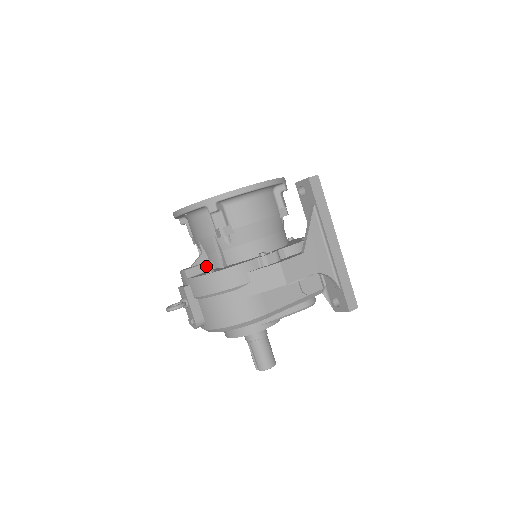
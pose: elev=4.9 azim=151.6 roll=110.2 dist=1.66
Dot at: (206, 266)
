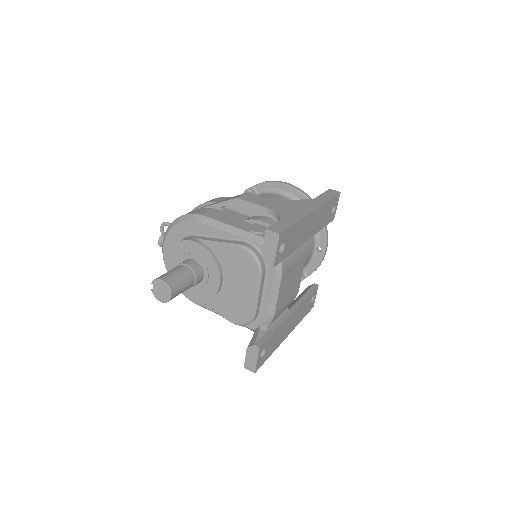
Dot at: occluded
